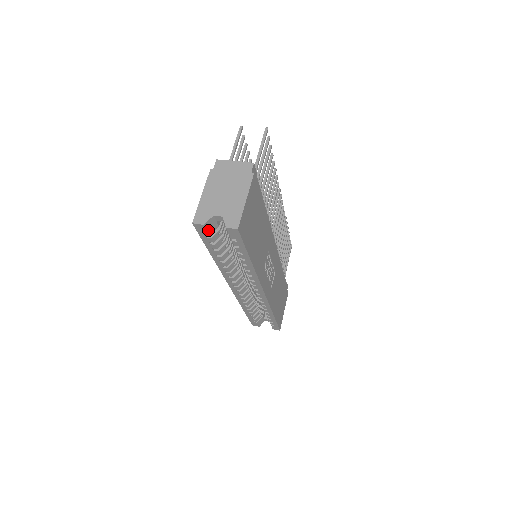
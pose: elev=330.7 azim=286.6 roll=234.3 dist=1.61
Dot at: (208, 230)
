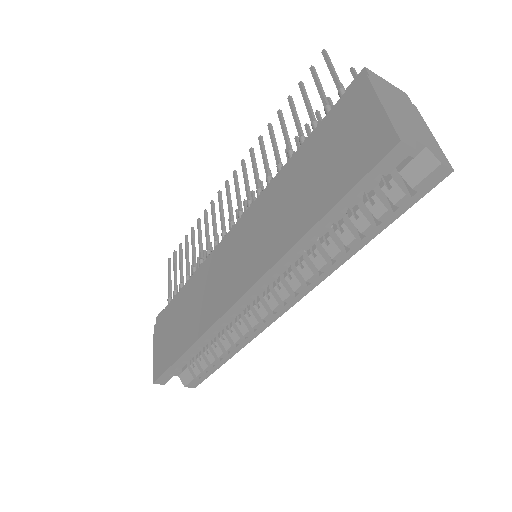
Dot at: (397, 164)
